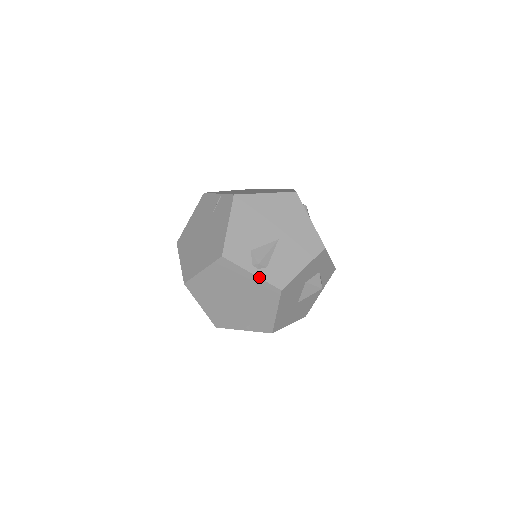
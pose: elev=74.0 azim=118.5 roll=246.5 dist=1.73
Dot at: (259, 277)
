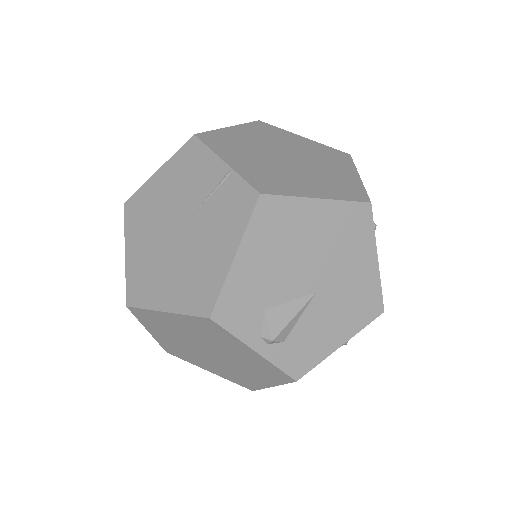
Dot at: (266, 358)
